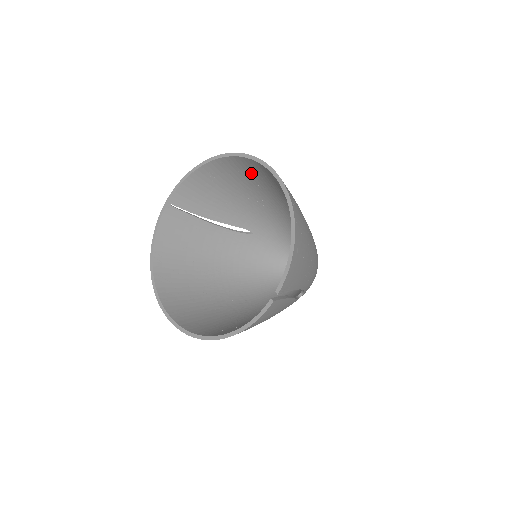
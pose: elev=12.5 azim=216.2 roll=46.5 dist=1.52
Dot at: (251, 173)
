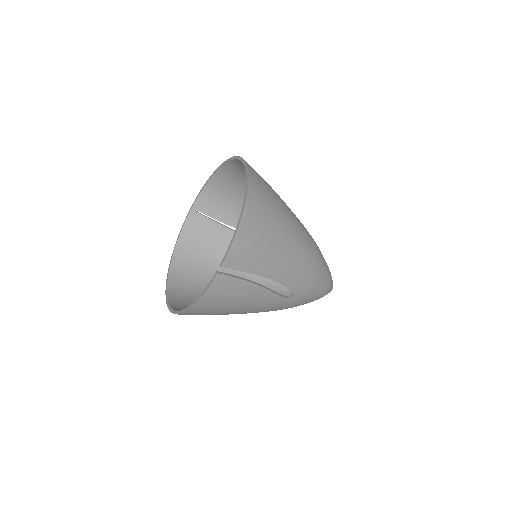
Dot at: occluded
